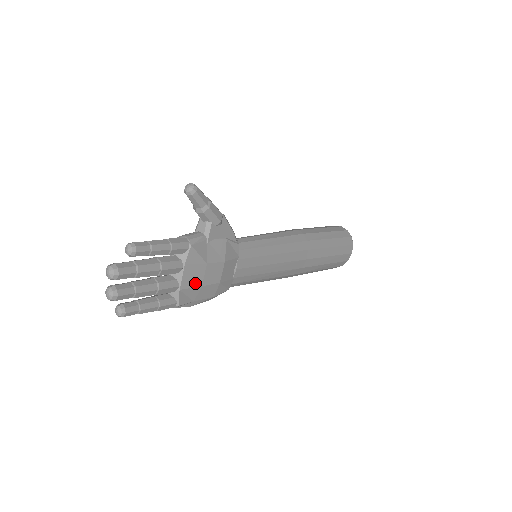
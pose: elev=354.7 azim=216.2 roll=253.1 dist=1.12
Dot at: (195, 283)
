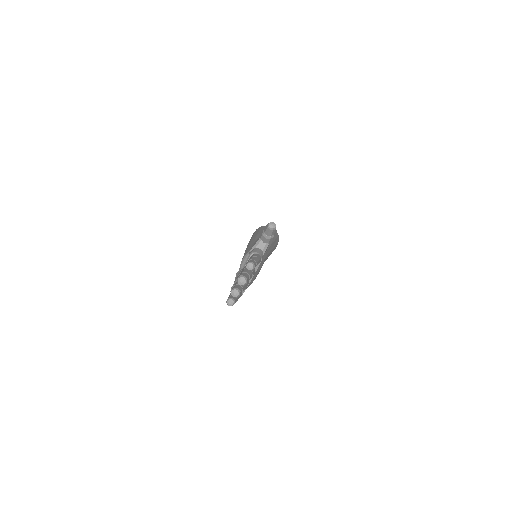
Dot at: (252, 281)
